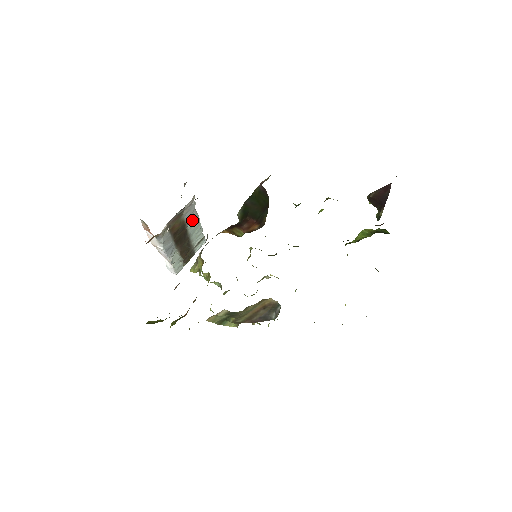
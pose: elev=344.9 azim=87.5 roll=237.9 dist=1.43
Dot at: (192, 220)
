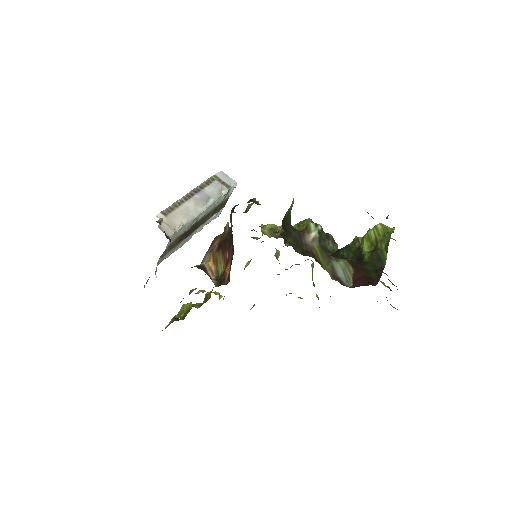
Dot at: (192, 223)
